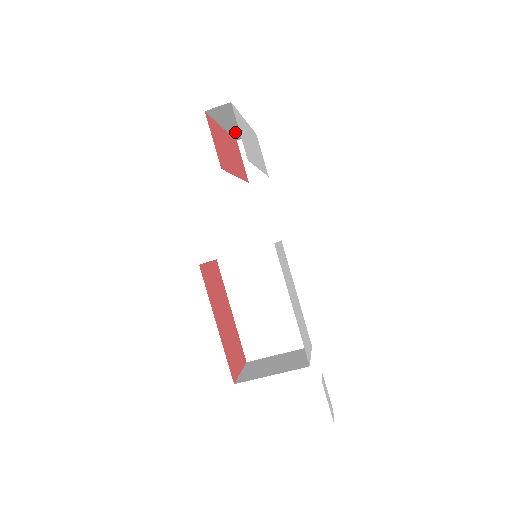
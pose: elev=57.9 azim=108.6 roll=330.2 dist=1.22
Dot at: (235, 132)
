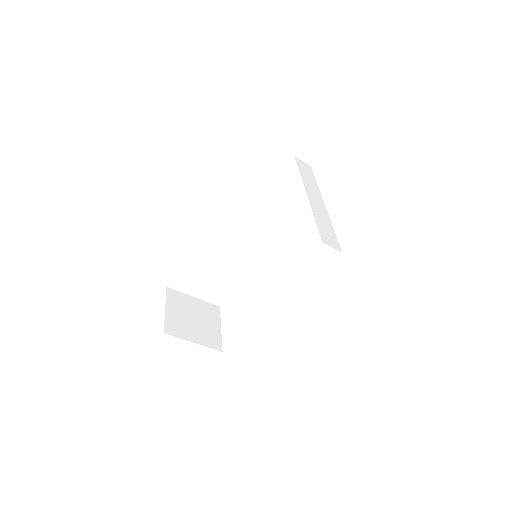
Dot at: occluded
